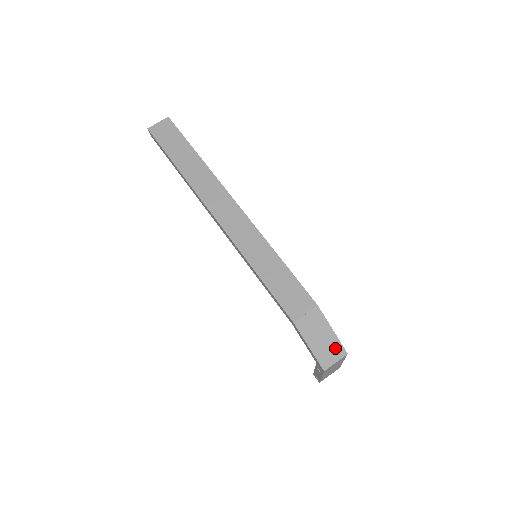
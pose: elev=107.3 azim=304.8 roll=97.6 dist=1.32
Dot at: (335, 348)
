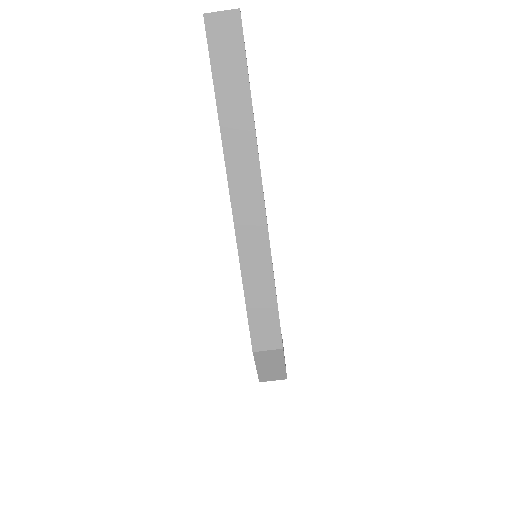
Dot at: (279, 374)
